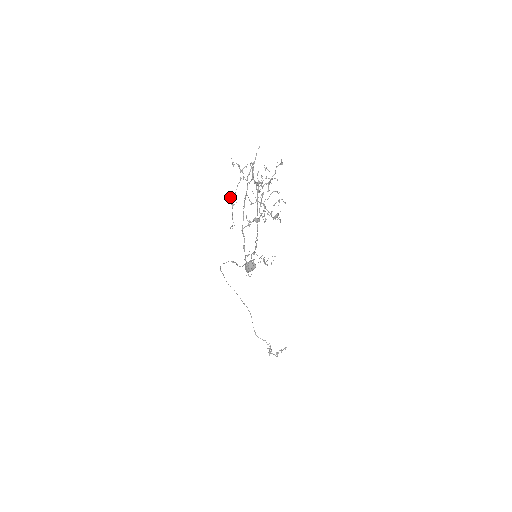
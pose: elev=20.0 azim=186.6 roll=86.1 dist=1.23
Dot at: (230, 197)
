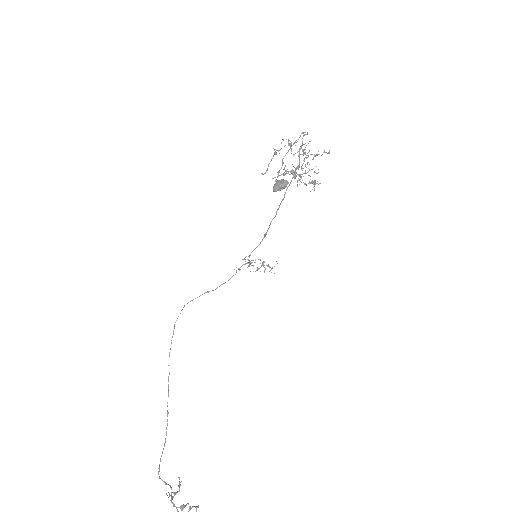
Dot at: (274, 149)
